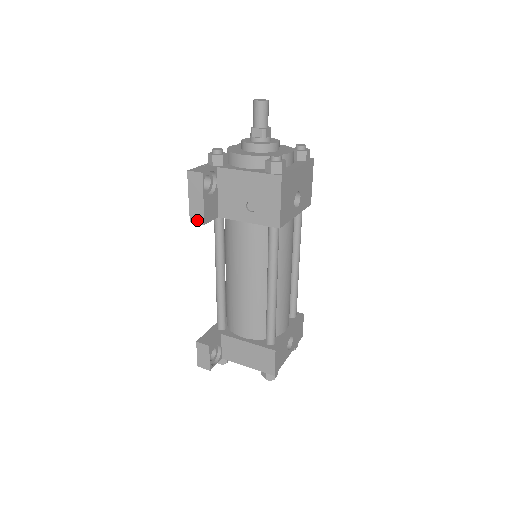
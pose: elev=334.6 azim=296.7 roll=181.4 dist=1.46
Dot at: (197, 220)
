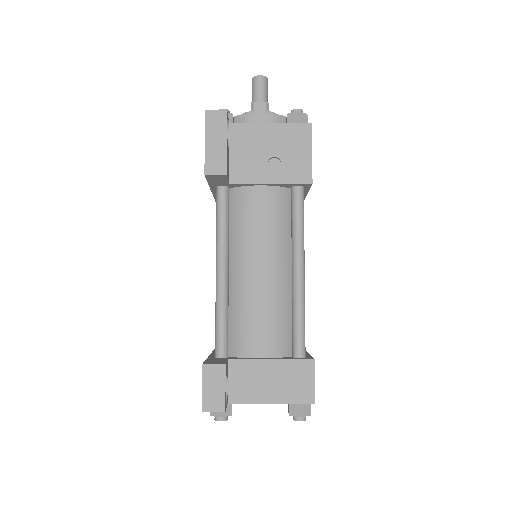
Dot at: (216, 170)
